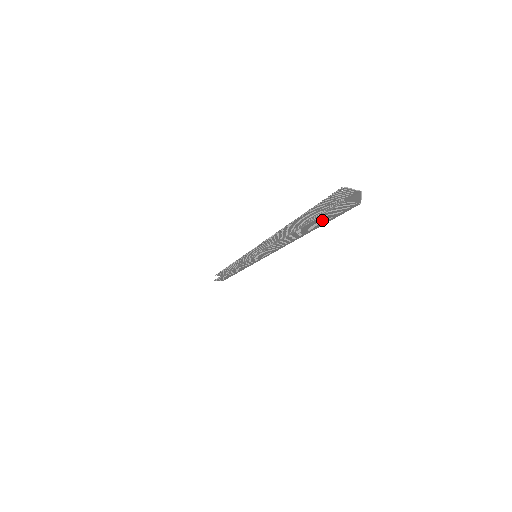
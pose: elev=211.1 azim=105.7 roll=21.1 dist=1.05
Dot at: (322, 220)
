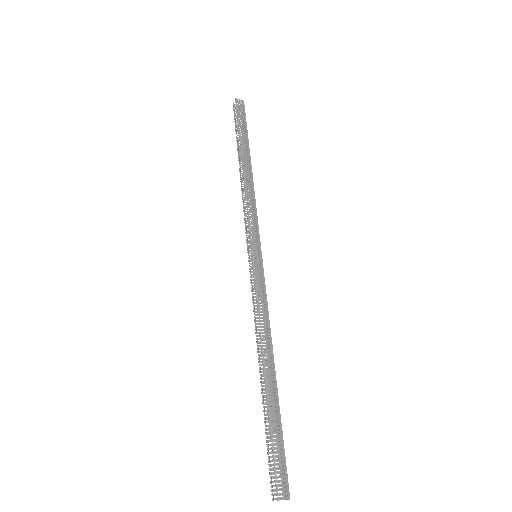
Dot at: occluded
